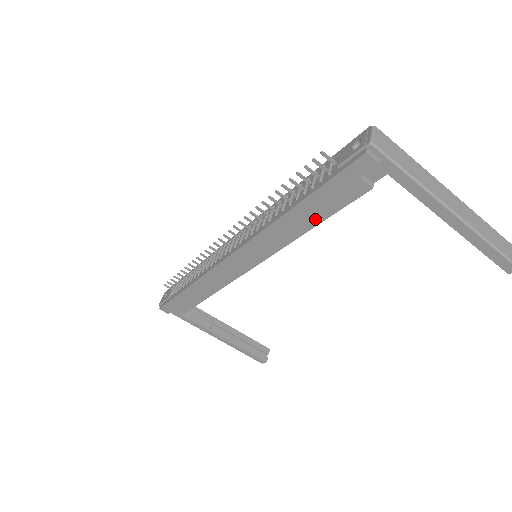
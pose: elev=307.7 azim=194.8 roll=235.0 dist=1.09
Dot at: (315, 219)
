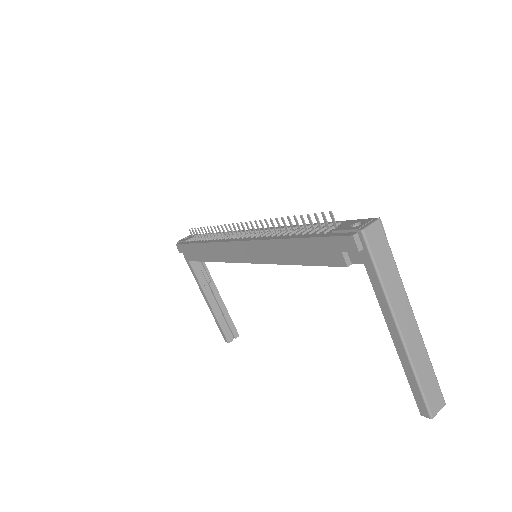
Dot at: (300, 259)
